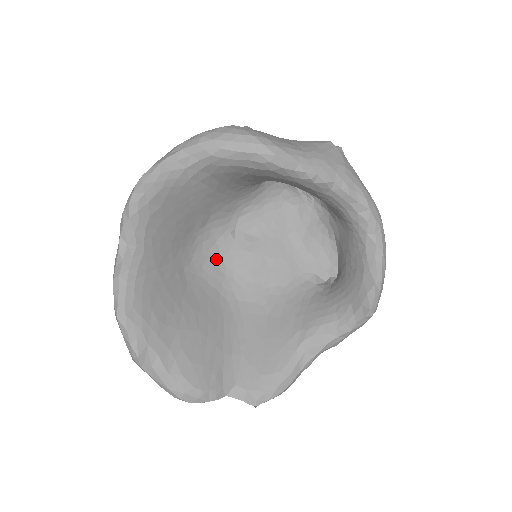
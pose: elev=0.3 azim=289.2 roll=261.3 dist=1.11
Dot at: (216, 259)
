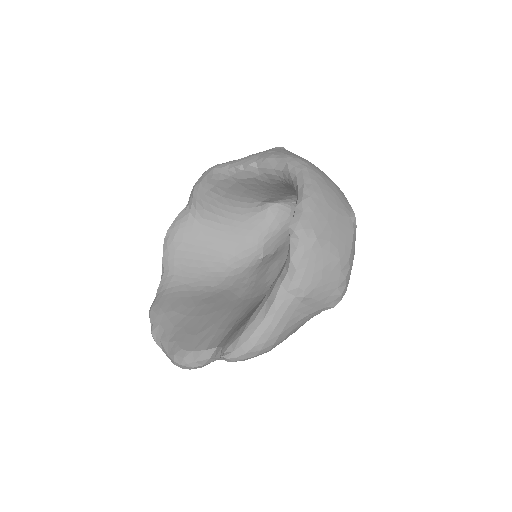
Dot at: (245, 278)
